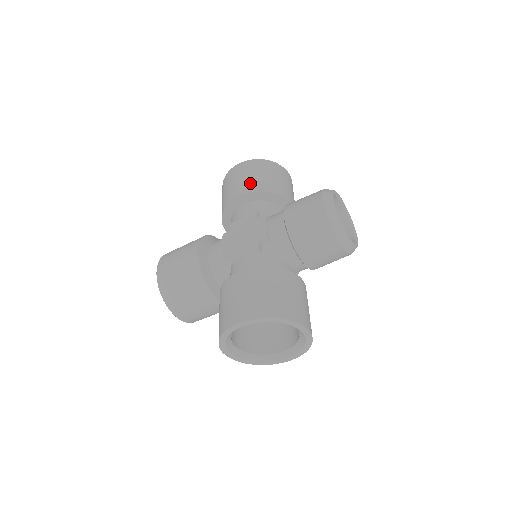
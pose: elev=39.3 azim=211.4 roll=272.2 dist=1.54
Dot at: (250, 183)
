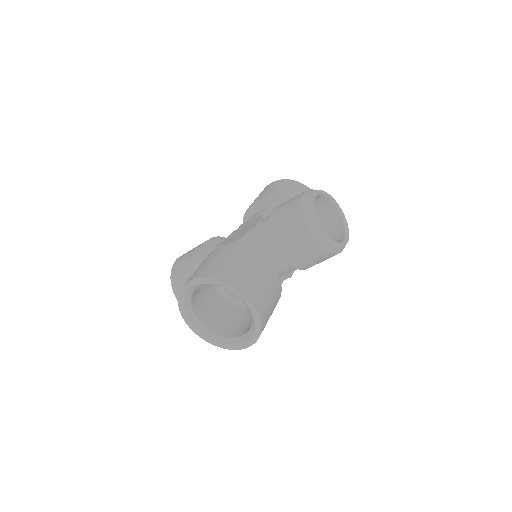
Dot at: (268, 194)
